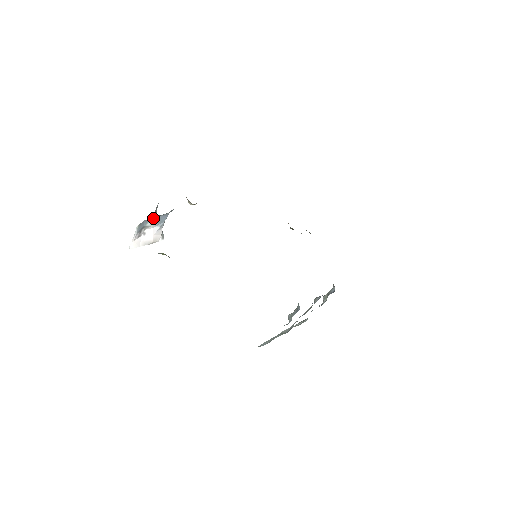
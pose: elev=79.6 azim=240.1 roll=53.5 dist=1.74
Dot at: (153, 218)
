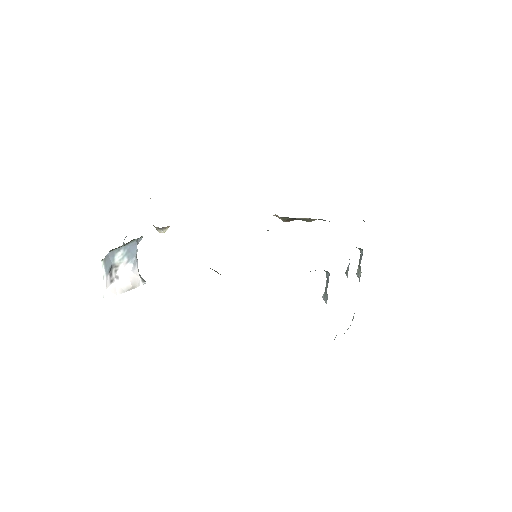
Dot at: (119, 249)
